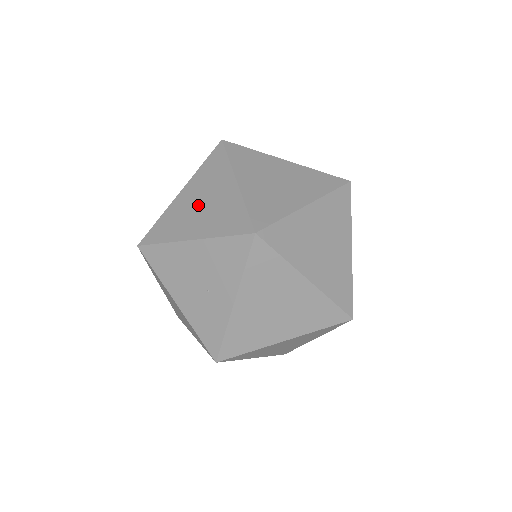
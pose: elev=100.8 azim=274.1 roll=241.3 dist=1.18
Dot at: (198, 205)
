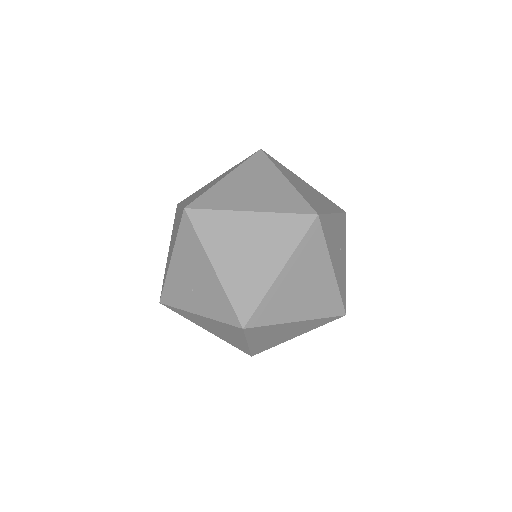
Dot at: (245, 247)
